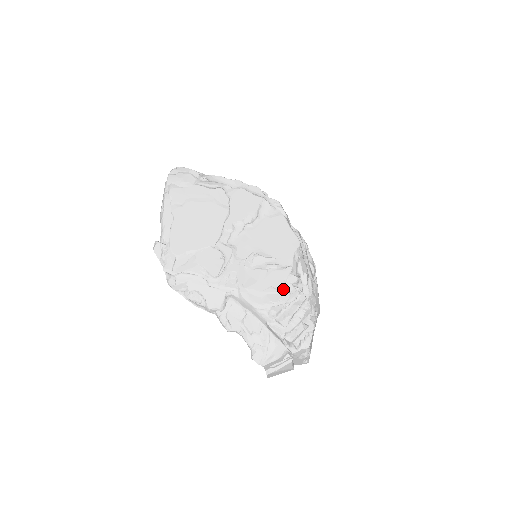
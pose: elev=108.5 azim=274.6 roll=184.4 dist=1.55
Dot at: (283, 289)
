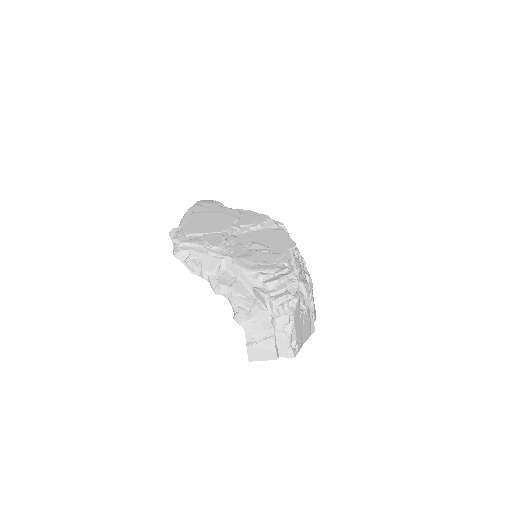
Dot at: (274, 264)
